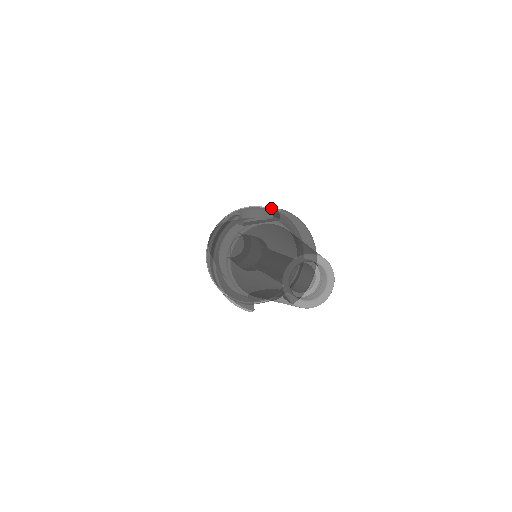
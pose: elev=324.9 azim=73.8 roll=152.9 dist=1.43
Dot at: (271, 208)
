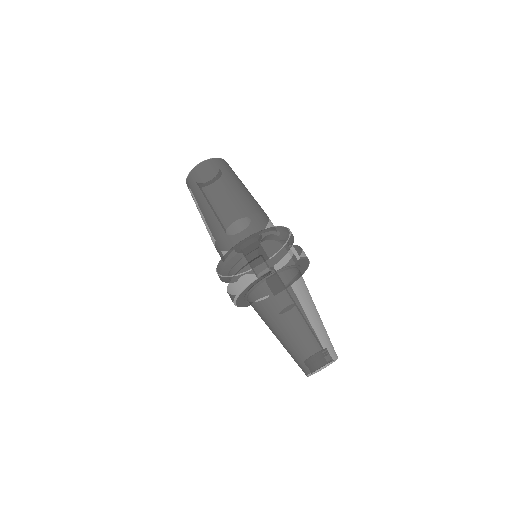
Dot at: (284, 232)
